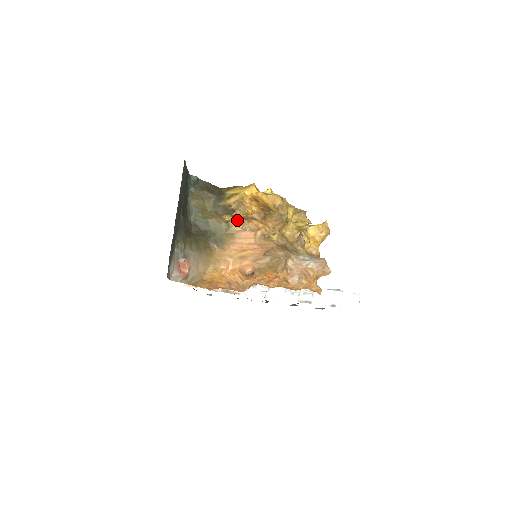
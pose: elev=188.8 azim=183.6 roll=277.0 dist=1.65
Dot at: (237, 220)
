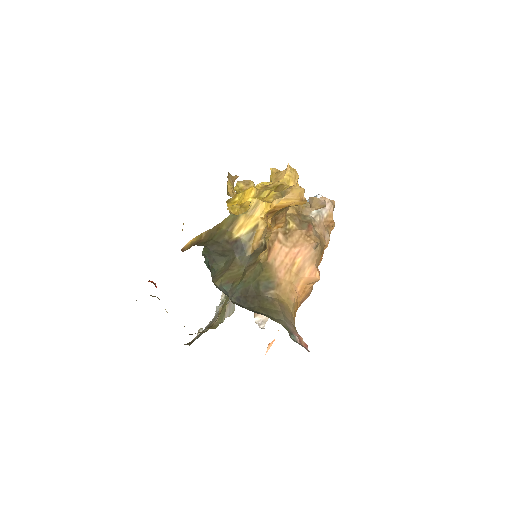
Dot at: occluded
